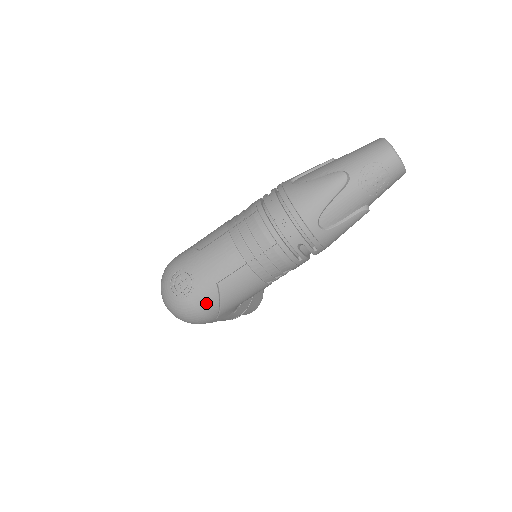
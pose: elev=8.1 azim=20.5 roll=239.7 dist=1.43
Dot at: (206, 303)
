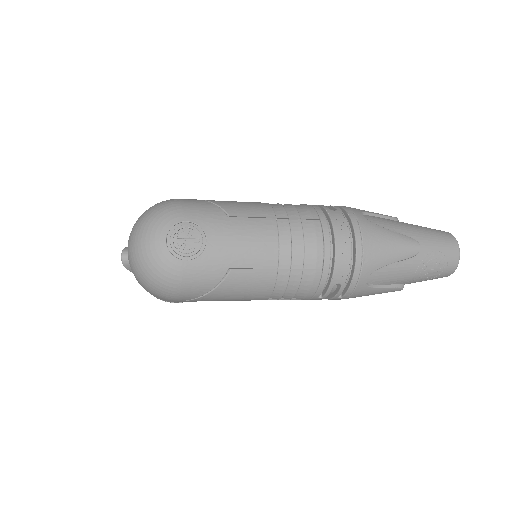
Dot at: (199, 282)
